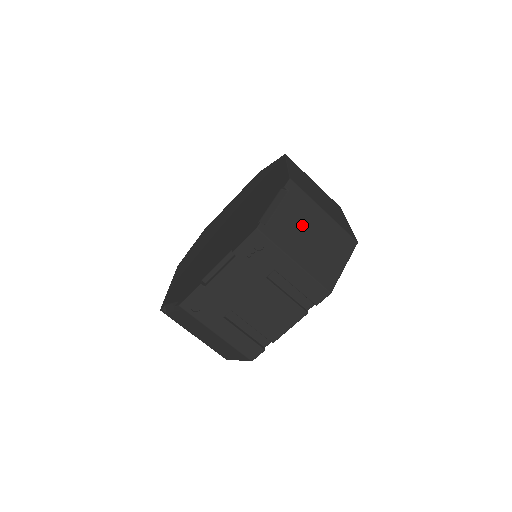
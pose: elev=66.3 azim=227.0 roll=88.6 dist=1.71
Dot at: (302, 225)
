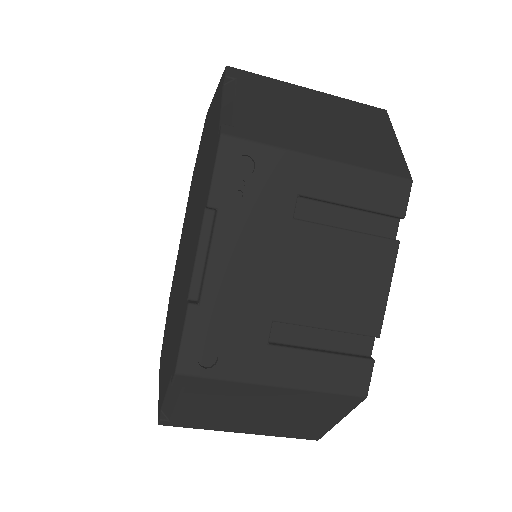
Dot at: (291, 111)
